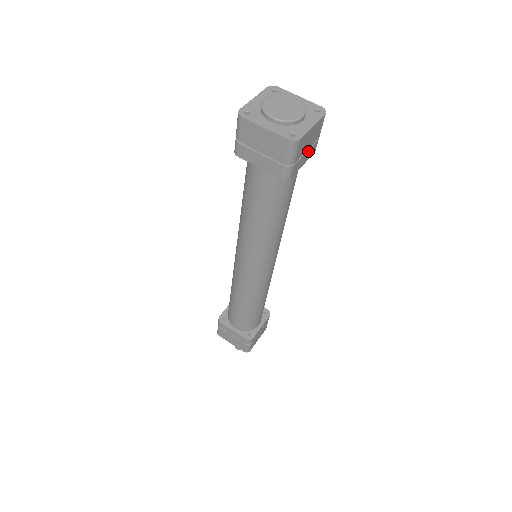
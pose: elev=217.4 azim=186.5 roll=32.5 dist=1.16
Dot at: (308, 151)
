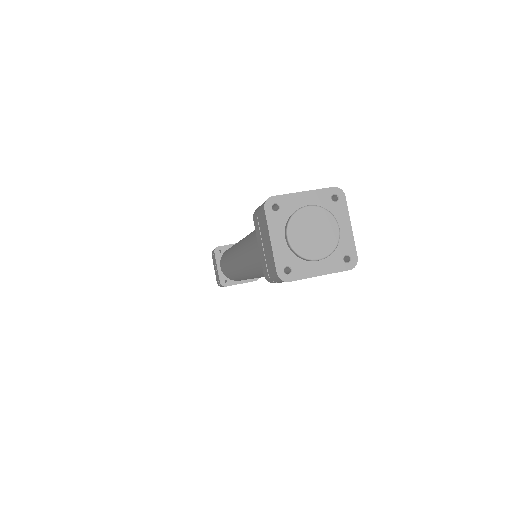
Dot at: occluded
